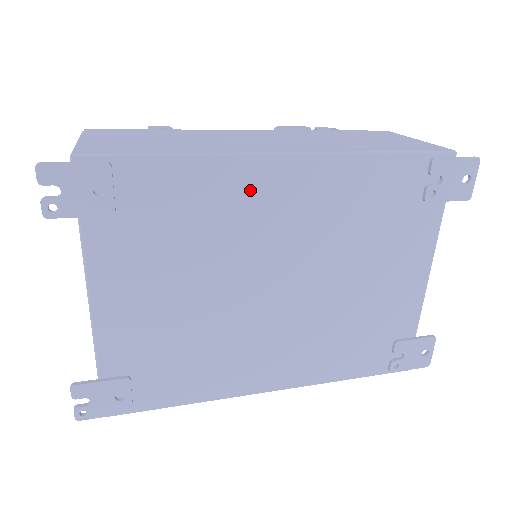
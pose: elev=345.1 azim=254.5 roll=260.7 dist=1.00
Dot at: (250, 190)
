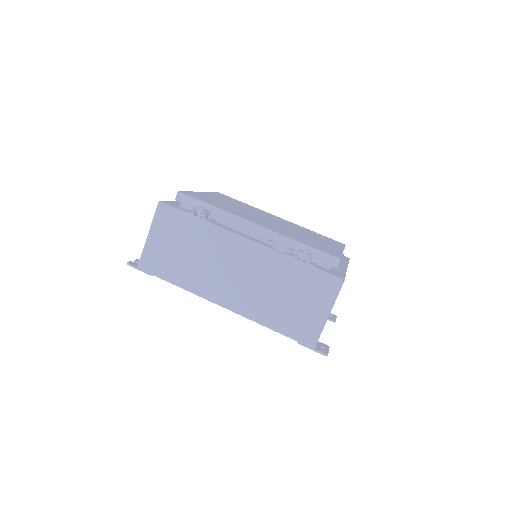
Dot at: occluded
